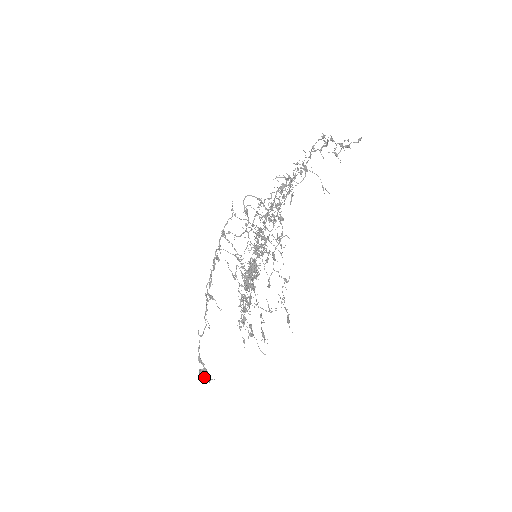
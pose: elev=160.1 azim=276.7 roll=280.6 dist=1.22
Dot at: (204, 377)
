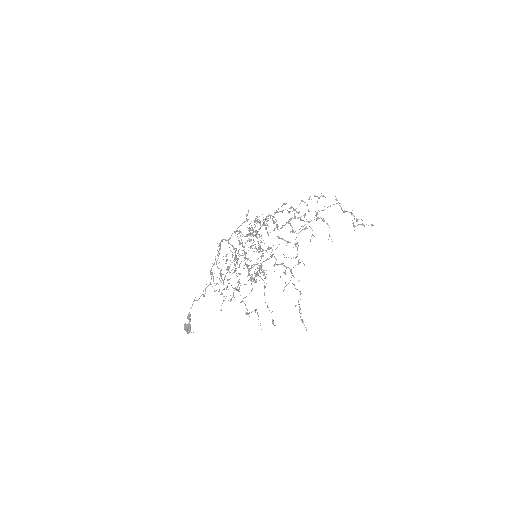
Dot at: (187, 330)
